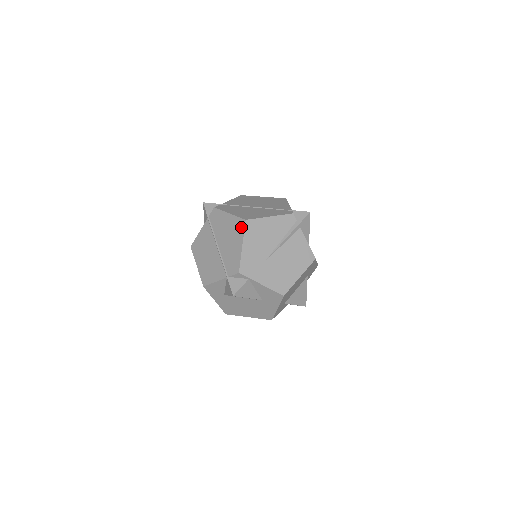
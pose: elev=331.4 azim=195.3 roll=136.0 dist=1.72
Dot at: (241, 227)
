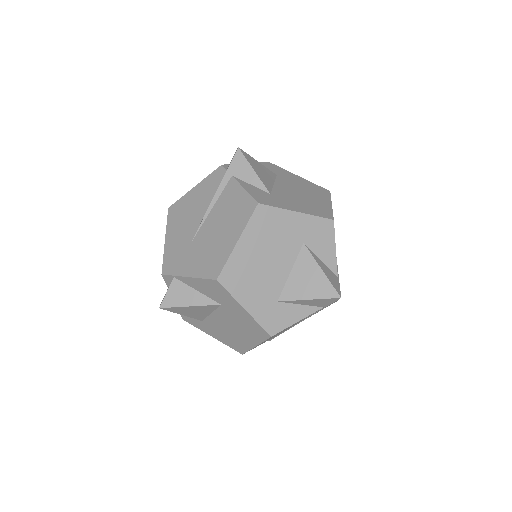
Dot at: occluded
